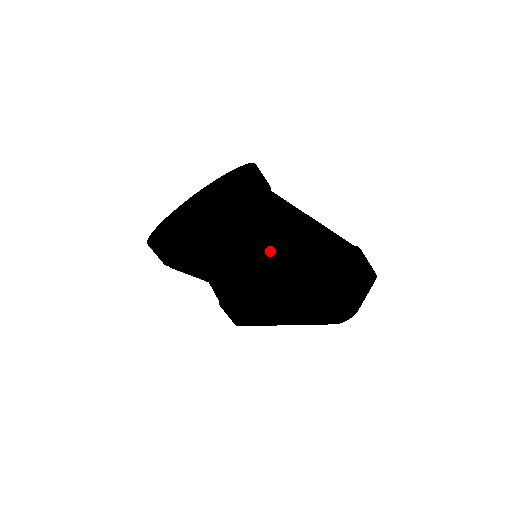
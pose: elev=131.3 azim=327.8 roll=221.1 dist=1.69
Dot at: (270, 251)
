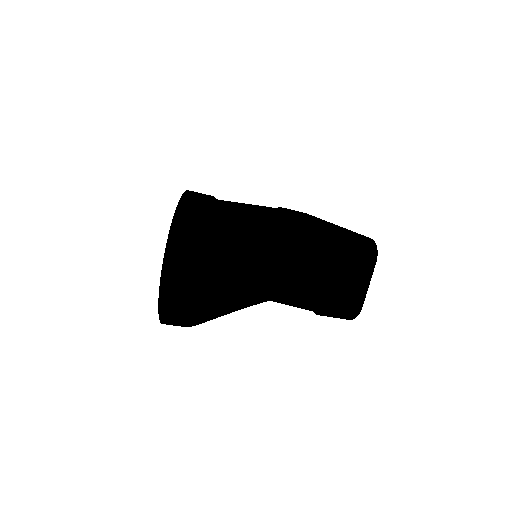
Dot at: (248, 297)
